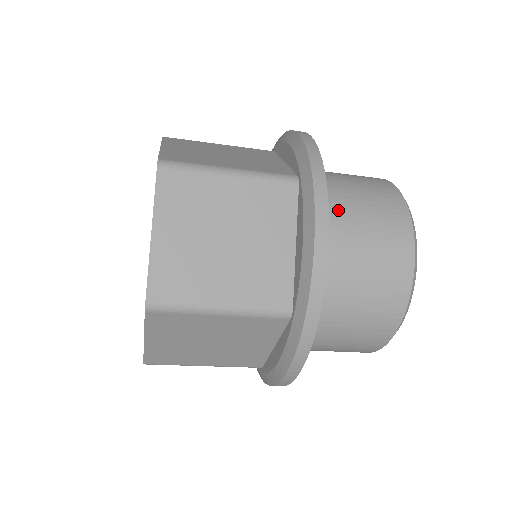
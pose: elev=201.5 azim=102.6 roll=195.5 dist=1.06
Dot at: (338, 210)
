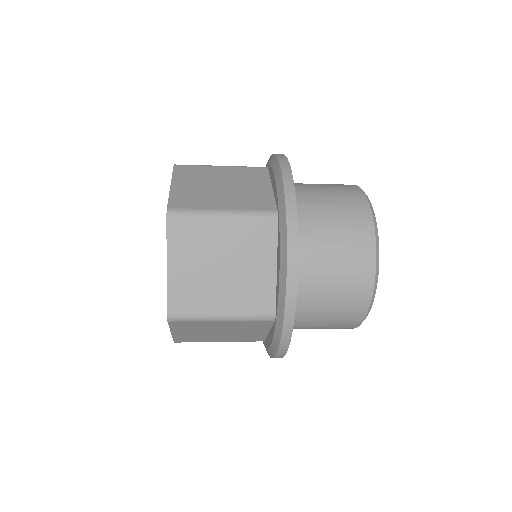
Dot at: (313, 233)
